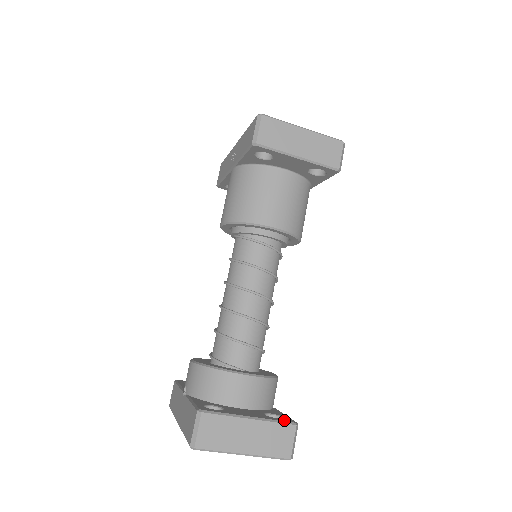
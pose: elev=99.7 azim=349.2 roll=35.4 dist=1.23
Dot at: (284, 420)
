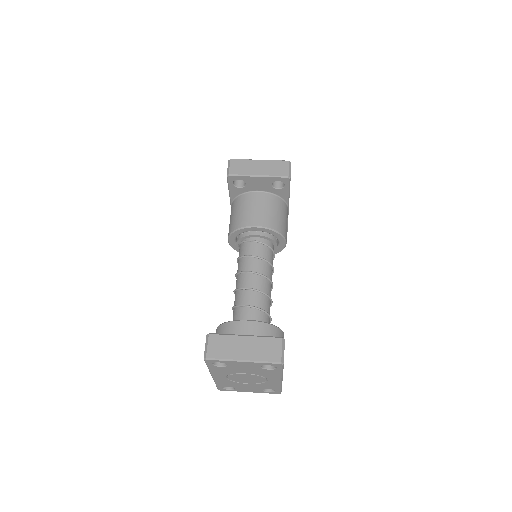
Dot at: (273, 337)
